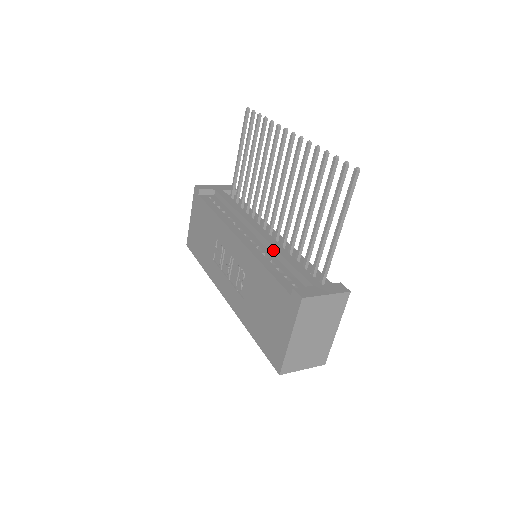
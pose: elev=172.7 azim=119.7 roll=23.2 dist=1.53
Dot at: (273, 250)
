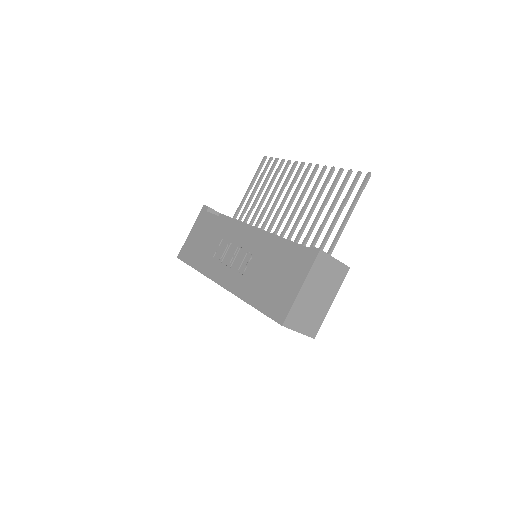
Dot at: (282, 240)
